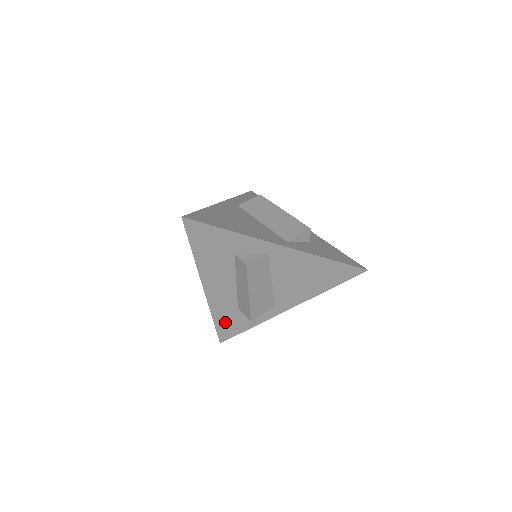
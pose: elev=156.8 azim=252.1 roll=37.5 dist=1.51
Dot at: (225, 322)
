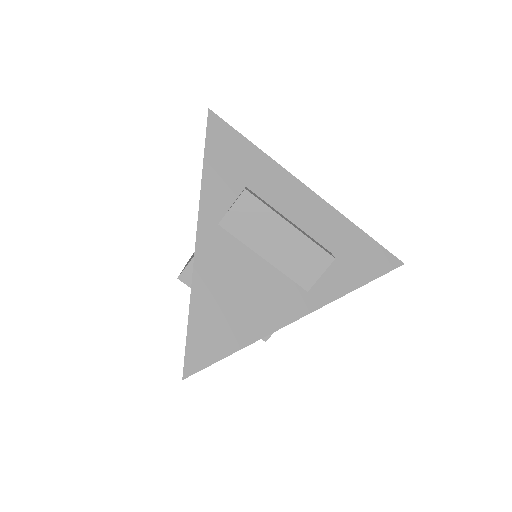
Dot at: occluded
